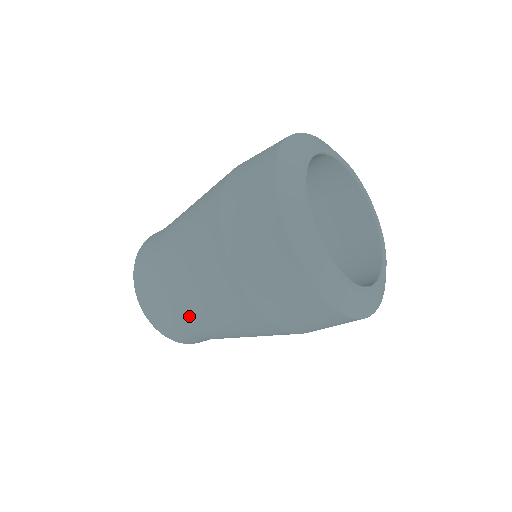
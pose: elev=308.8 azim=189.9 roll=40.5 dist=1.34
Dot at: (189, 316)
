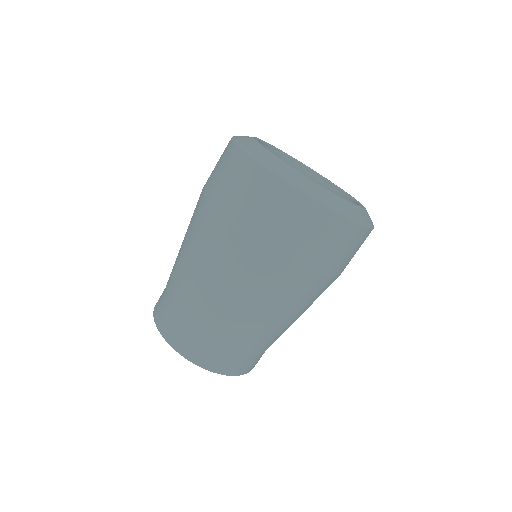
Dot at: (178, 279)
